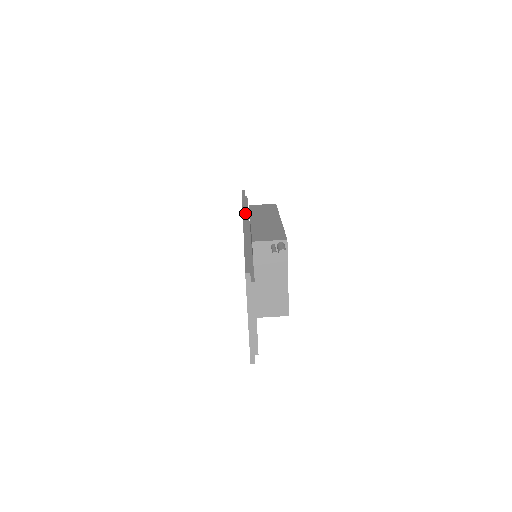
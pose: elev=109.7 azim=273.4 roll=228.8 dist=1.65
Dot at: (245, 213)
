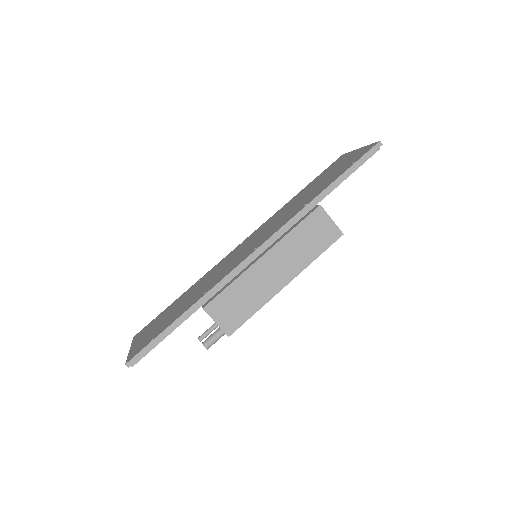
Dot at: (282, 231)
